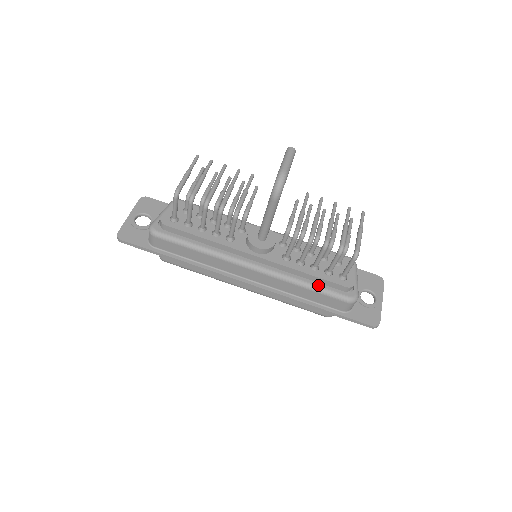
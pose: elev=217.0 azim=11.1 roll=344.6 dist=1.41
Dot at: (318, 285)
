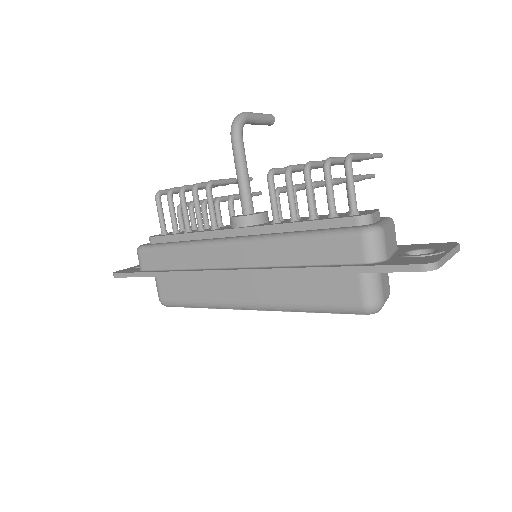
Dot at: (314, 230)
